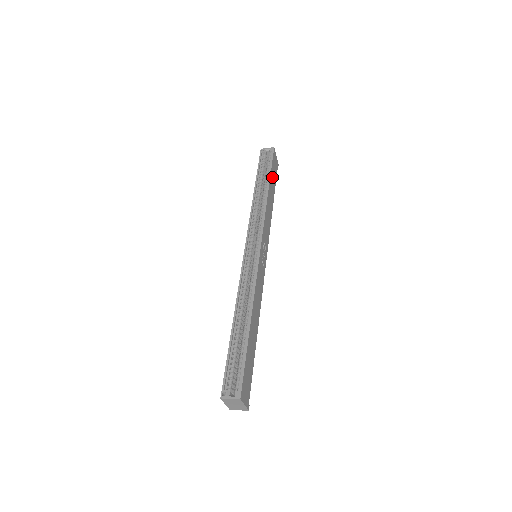
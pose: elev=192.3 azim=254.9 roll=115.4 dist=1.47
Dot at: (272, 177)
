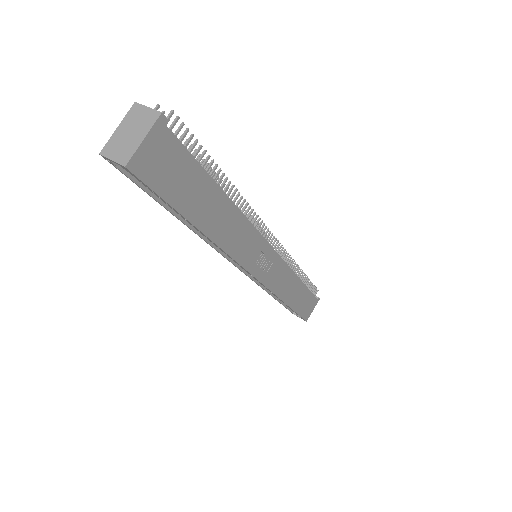
Dot at: (186, 198)
